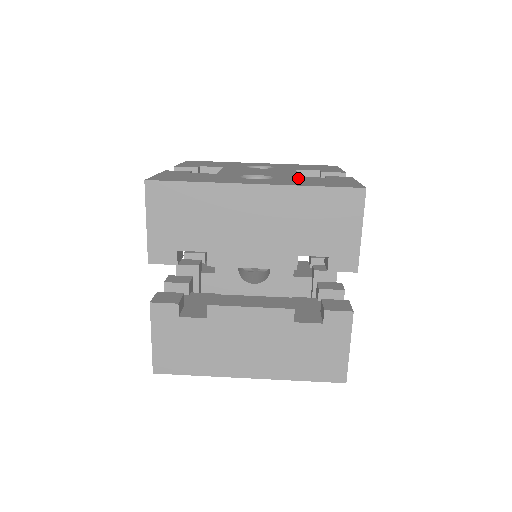
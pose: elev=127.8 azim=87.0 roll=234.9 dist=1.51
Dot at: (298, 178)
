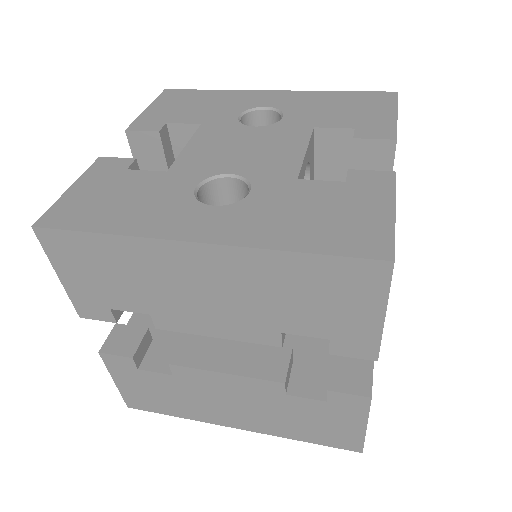
Dot at: (291, 192)
